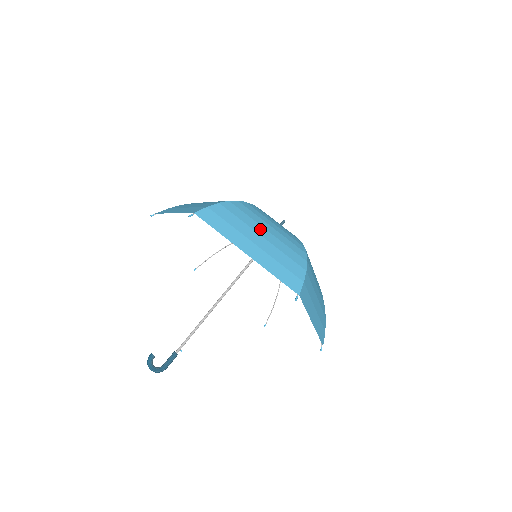
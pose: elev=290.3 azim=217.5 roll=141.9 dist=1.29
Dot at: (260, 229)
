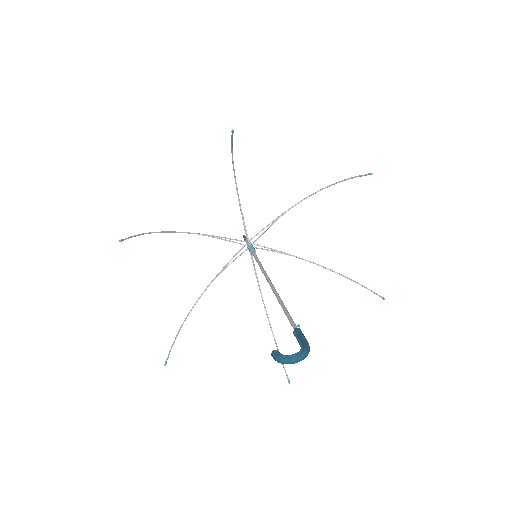
Dot at: occluded
